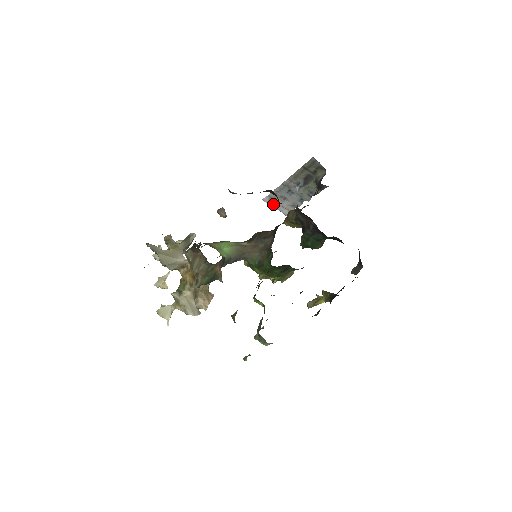
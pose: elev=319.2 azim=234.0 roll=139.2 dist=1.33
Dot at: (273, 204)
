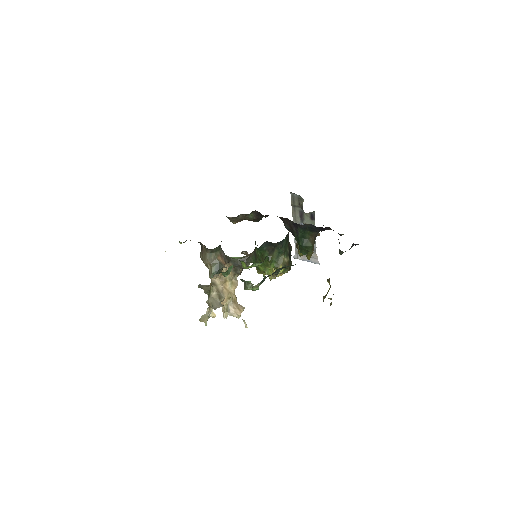
Dot at: (302, 258)
